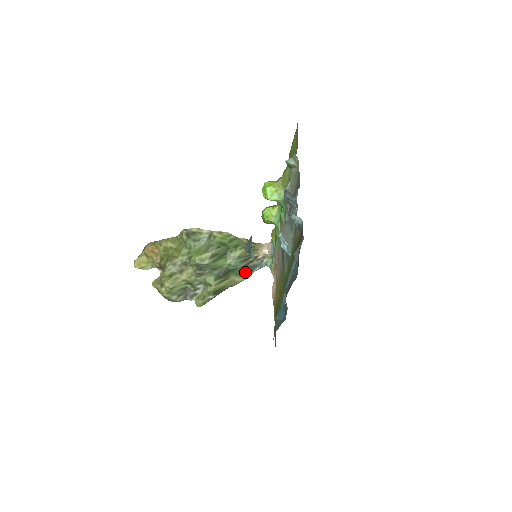
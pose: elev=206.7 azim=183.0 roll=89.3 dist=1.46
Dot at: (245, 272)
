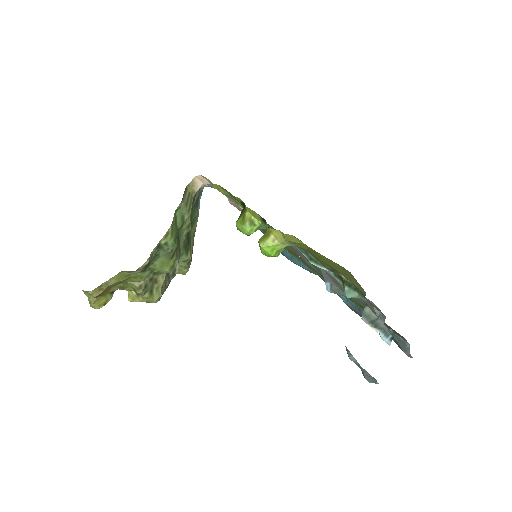
Dot at: (195, 214)
